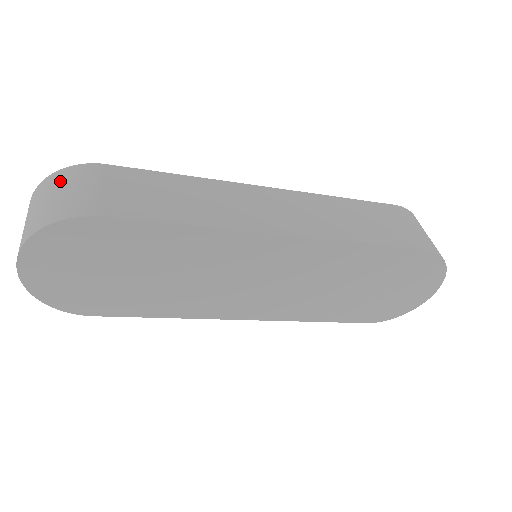
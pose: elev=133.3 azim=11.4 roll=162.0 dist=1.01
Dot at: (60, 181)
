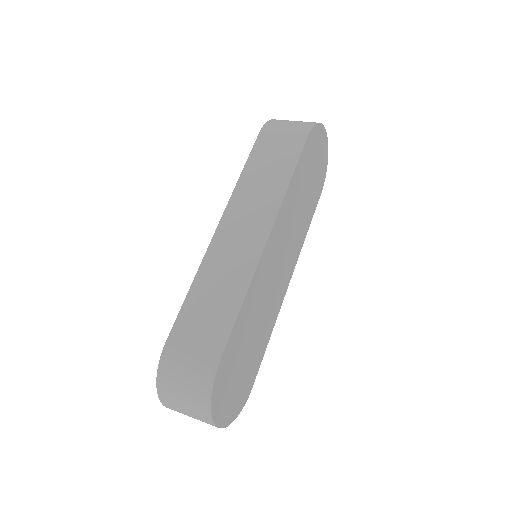
Dot at: (170, 380)
